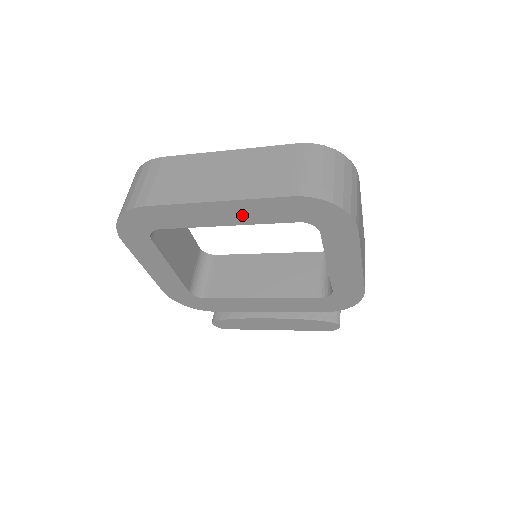
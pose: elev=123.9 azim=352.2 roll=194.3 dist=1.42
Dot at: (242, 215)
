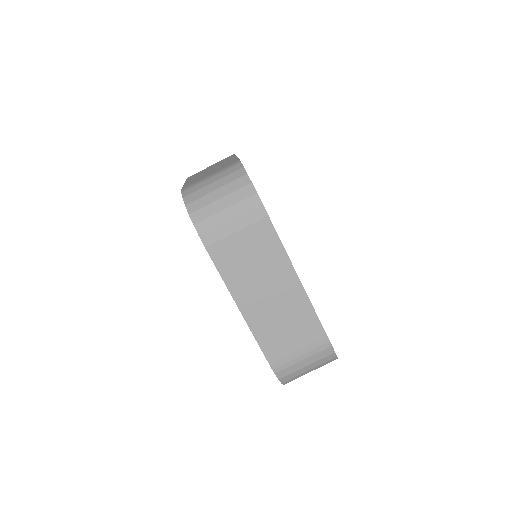
Dot at: occluded
